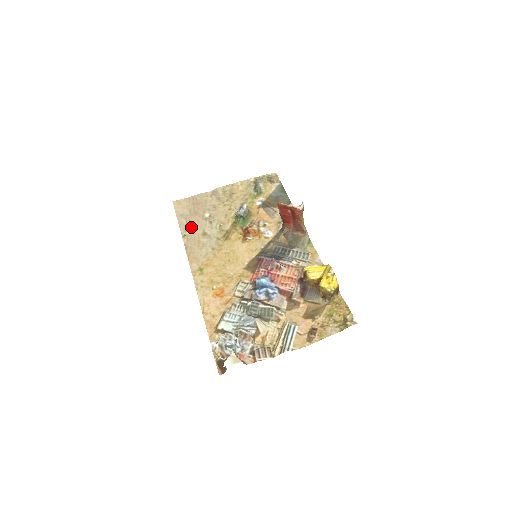
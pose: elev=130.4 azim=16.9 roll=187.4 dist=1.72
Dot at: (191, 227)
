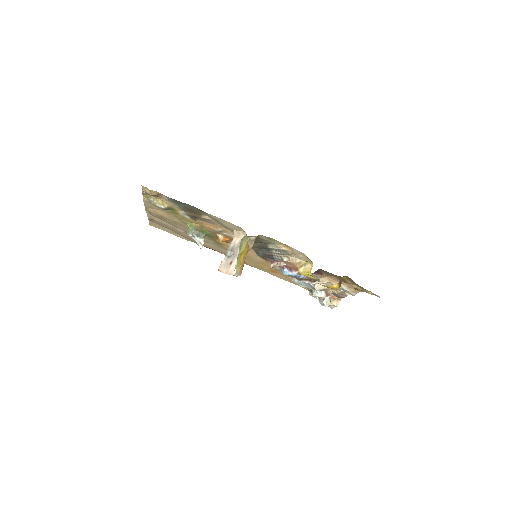
Dot at: (190, 239)
